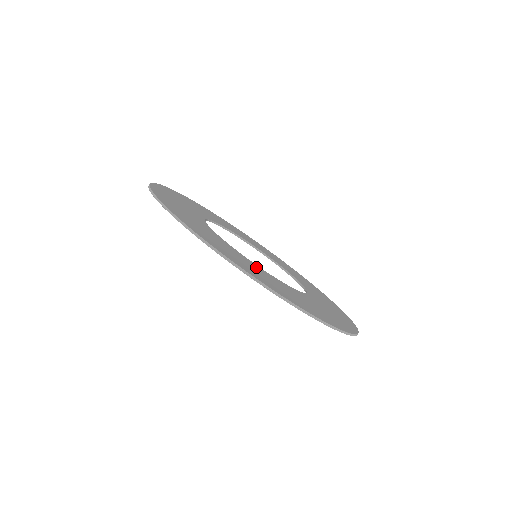
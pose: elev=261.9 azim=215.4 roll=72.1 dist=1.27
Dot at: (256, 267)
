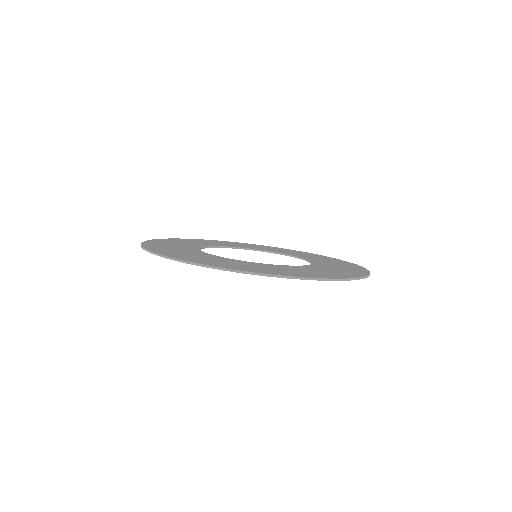
Dot at: (218, 258)
